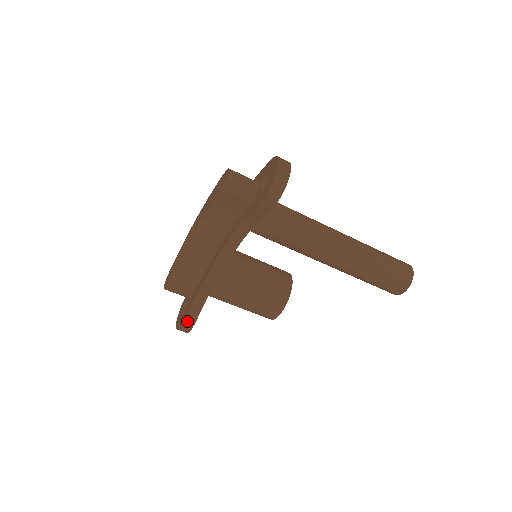
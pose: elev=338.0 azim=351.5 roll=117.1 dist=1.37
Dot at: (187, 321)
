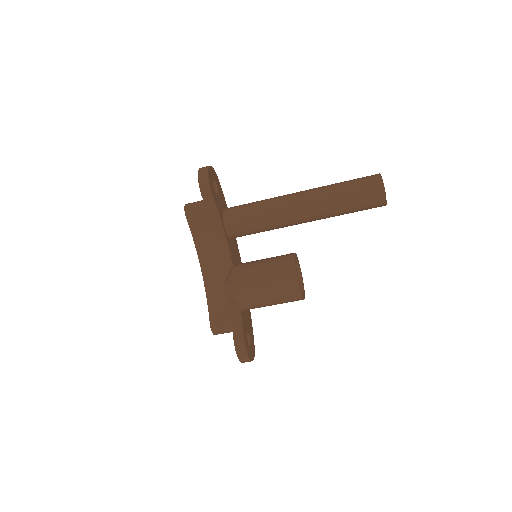
Dot at: (236, 341)
